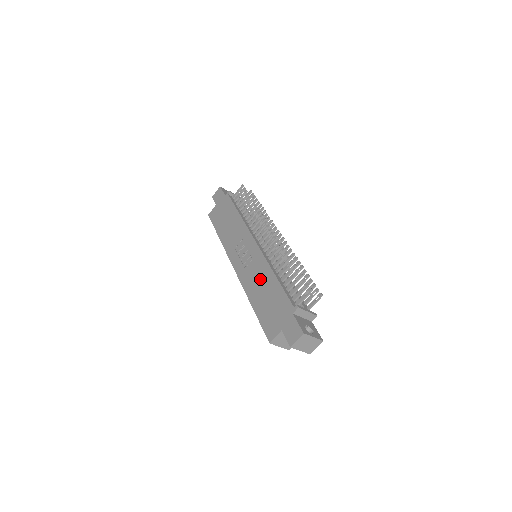
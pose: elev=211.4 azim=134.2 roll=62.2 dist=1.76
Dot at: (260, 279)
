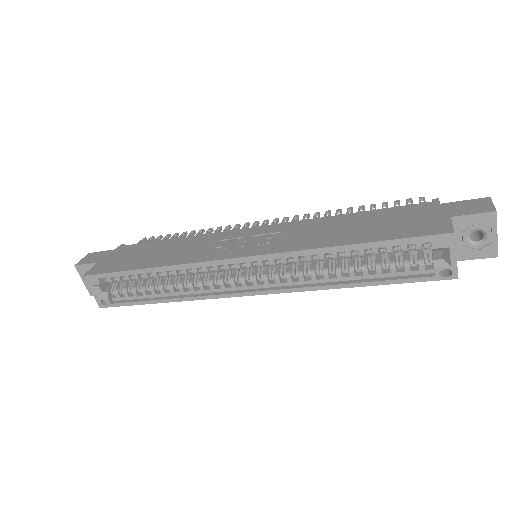
Dot at: (323, 228)
